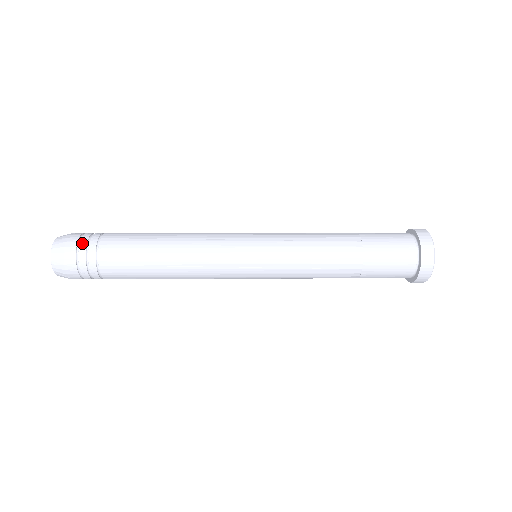
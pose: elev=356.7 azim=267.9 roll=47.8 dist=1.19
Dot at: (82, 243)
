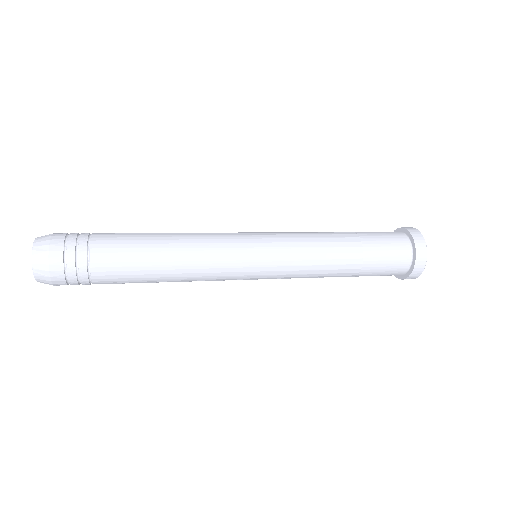
Dot at: (71, 236)
